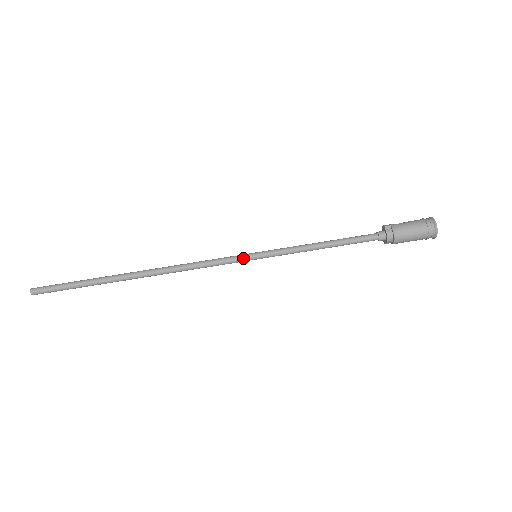
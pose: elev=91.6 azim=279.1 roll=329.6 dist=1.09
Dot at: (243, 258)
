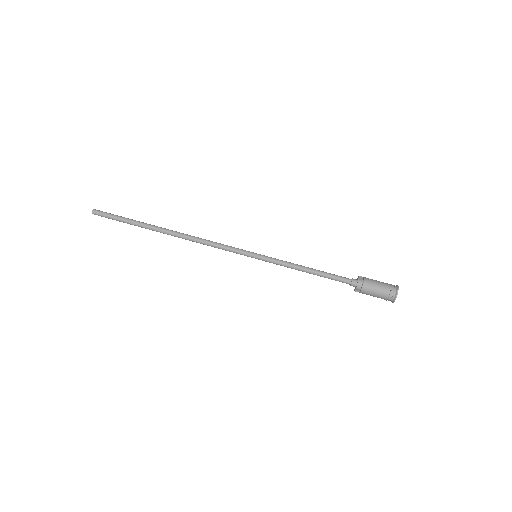
Dot at: (246, 252)
